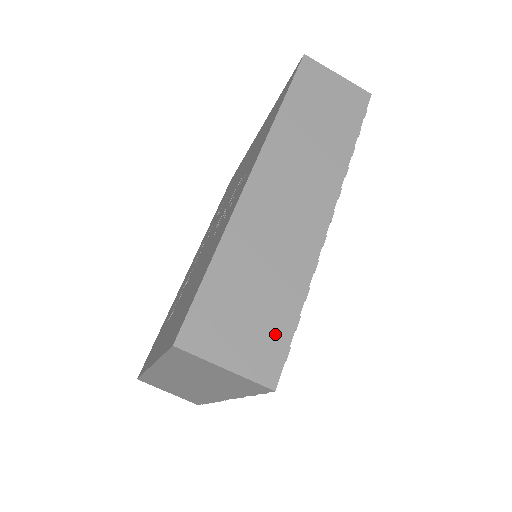
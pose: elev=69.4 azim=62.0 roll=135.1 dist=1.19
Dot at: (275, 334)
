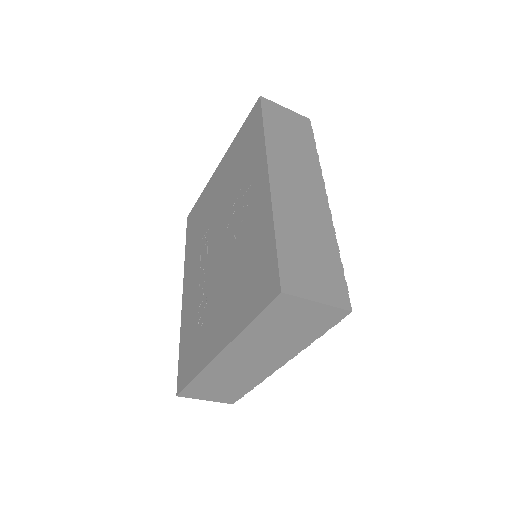
Dot at: (334, 276)
